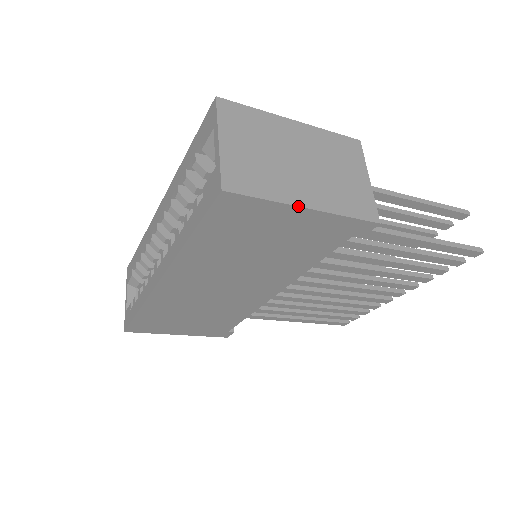
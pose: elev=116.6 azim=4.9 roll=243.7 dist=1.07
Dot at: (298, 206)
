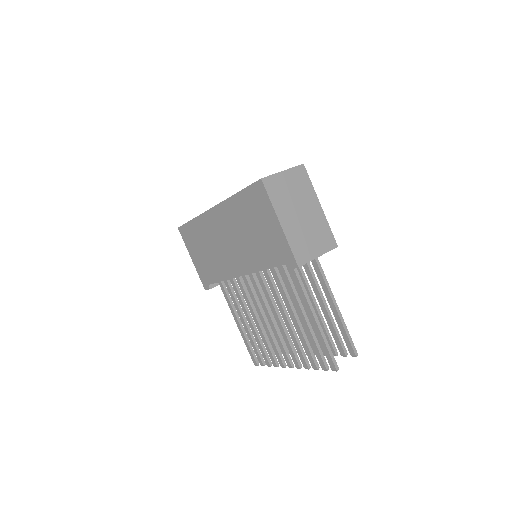
Dot at: (278, 217)
